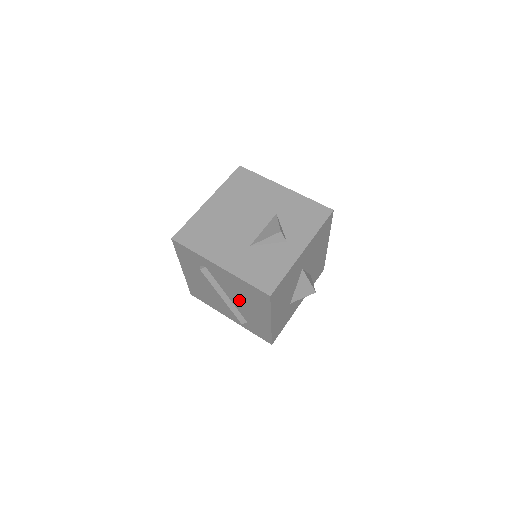
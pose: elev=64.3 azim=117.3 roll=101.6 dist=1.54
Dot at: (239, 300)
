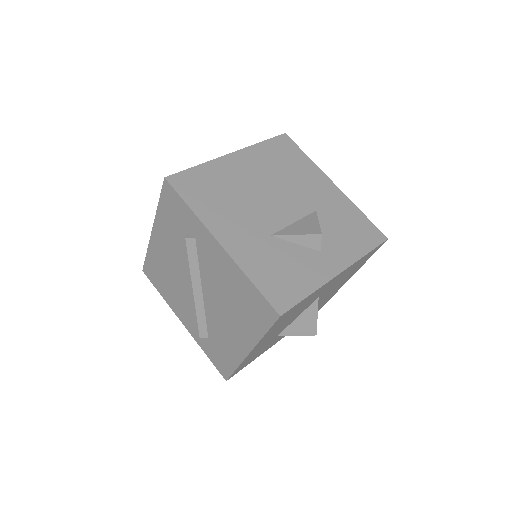
Dot at: (218, 304)
